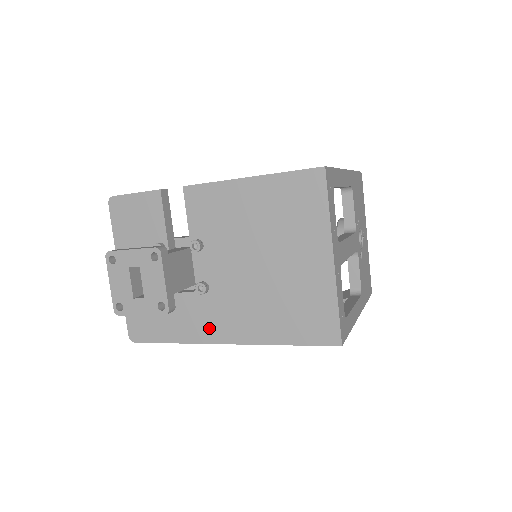
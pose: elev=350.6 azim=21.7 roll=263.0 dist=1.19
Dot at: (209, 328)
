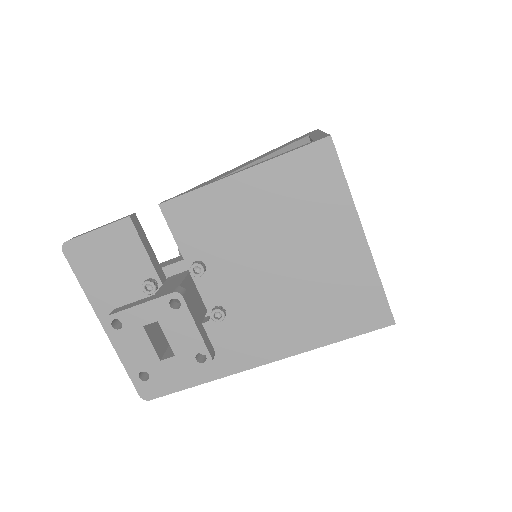
Dot at: (238, 355)
